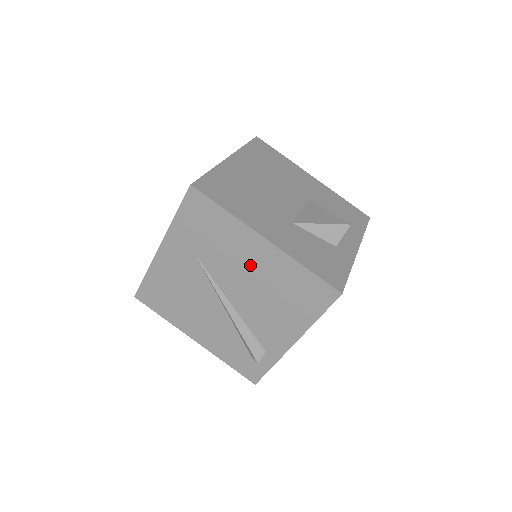
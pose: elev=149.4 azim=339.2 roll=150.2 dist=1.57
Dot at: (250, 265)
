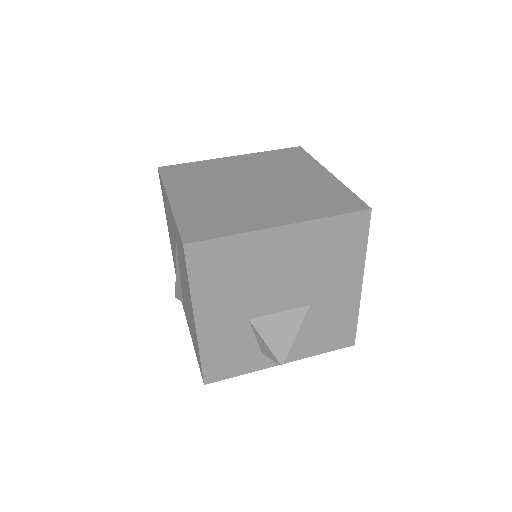
Dot at: (188, 301)
